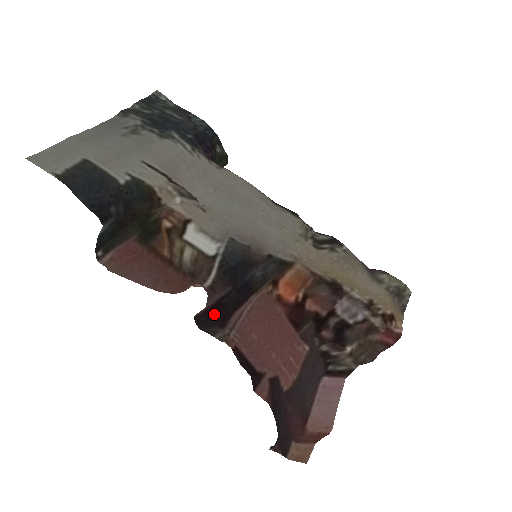
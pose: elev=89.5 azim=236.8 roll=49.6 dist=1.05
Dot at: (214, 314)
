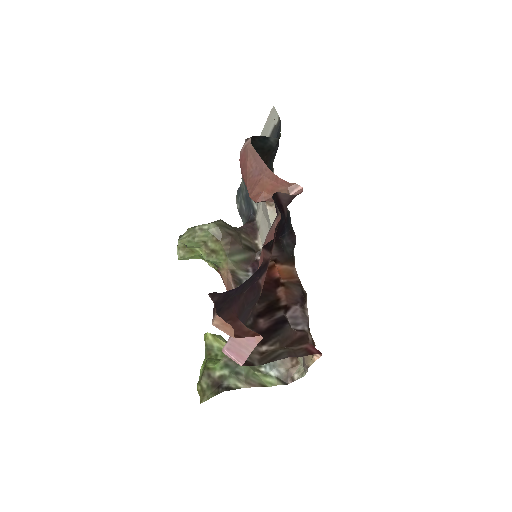
Dot at: occluded
